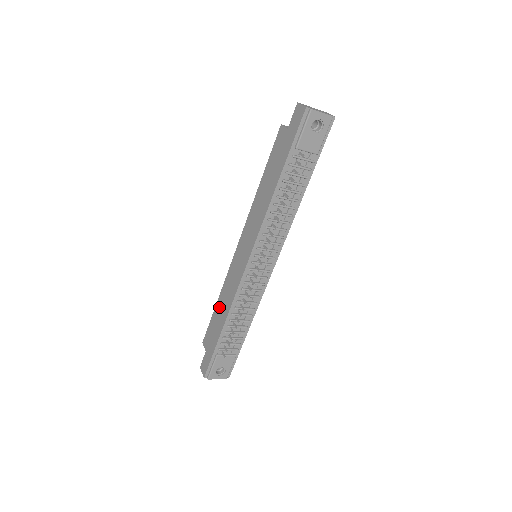
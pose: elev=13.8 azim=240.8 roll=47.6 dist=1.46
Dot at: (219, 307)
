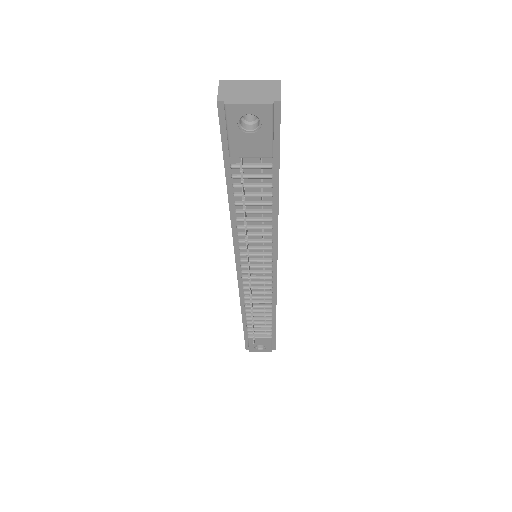
Dot at: occluded
